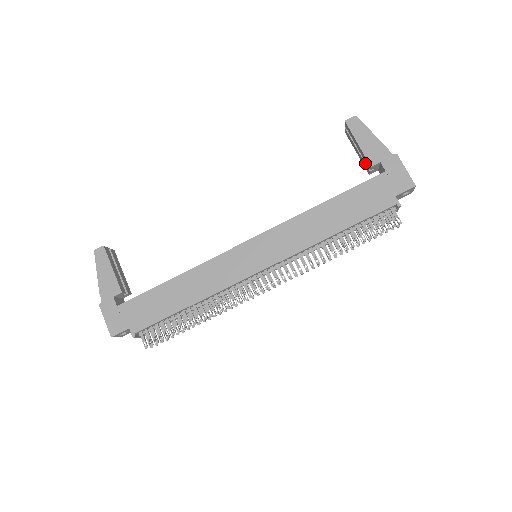
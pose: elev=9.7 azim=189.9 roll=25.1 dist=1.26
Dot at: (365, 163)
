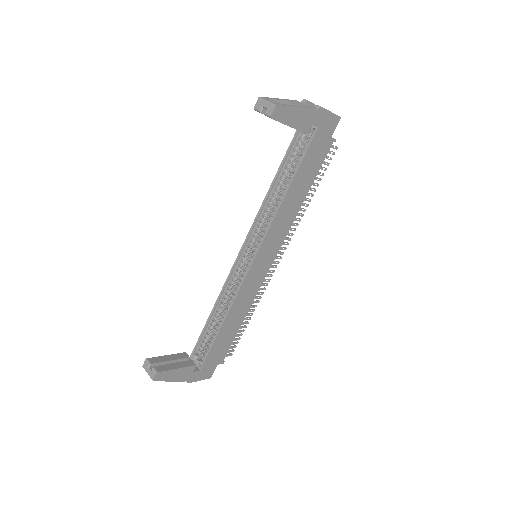
Dot at: occluded
